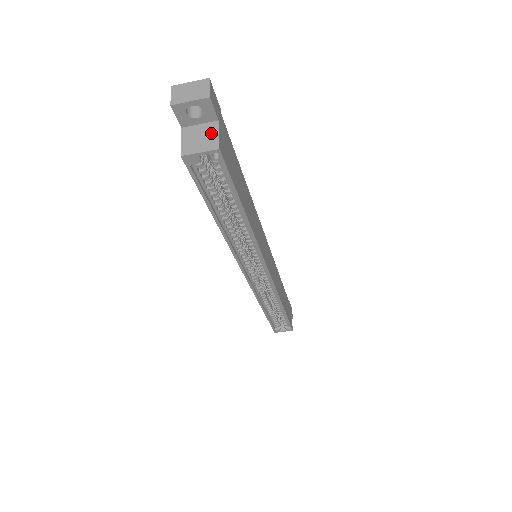
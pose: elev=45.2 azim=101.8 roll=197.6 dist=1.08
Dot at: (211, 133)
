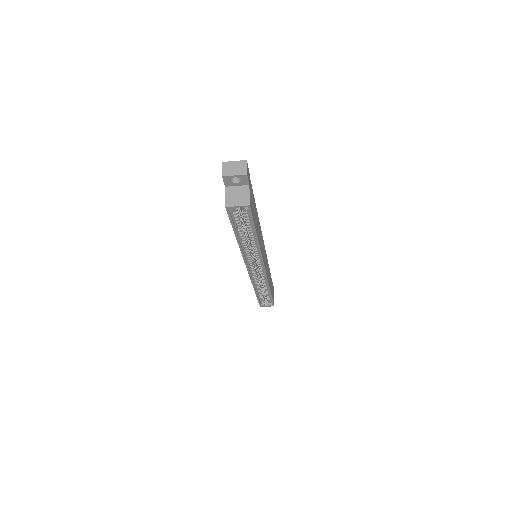
Dot at: (245, 193)
